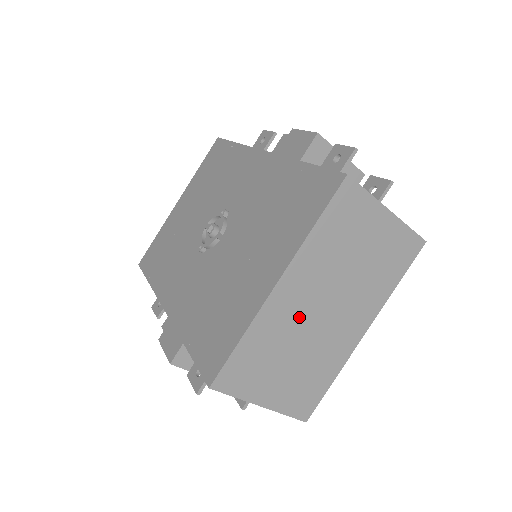
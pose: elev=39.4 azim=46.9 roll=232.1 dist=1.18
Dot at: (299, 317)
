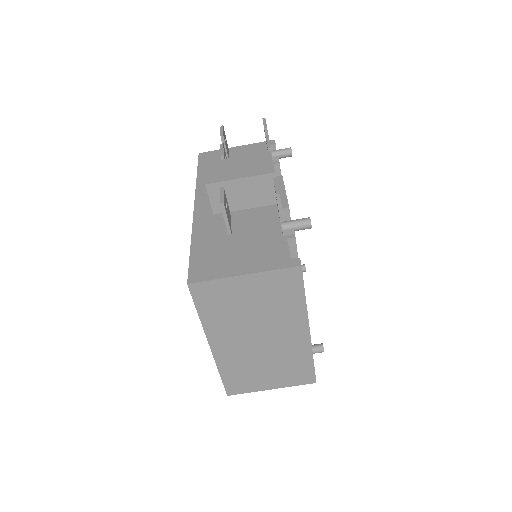
Dot at: (245, 350)
